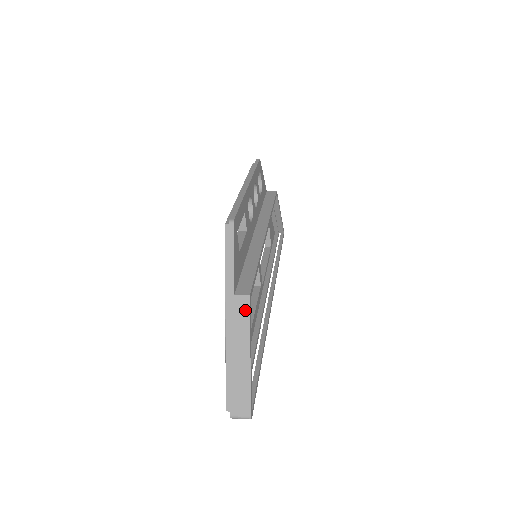
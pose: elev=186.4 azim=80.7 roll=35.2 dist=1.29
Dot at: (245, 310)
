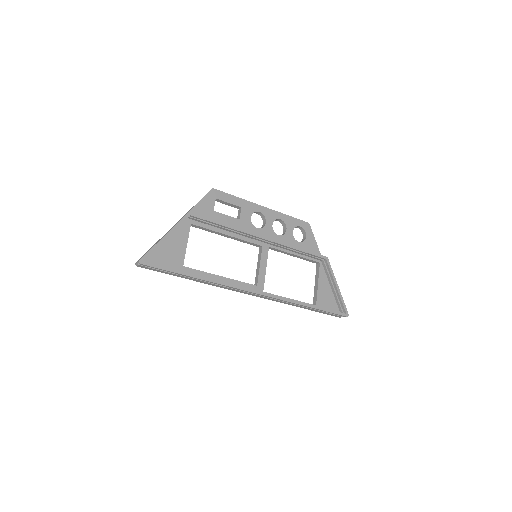
Dot at: (182, 218)
